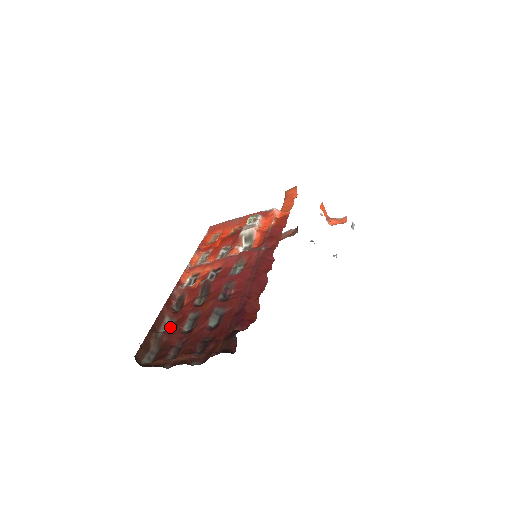
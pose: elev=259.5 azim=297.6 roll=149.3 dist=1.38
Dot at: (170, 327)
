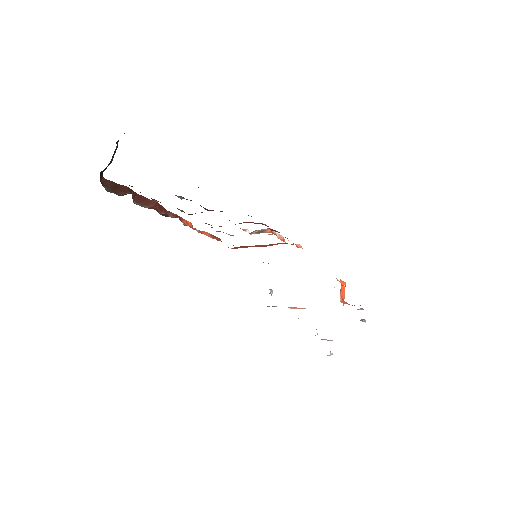
Dot at: occluded
